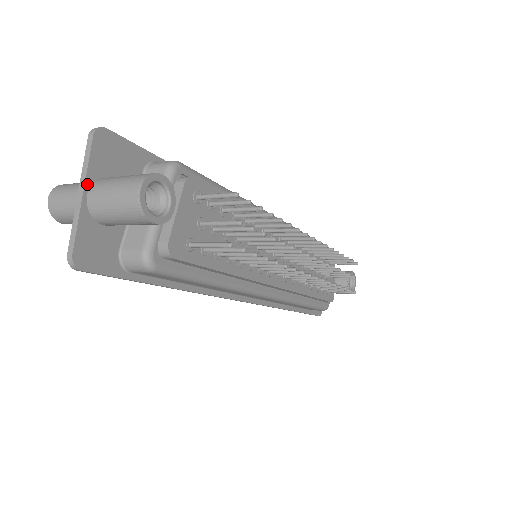
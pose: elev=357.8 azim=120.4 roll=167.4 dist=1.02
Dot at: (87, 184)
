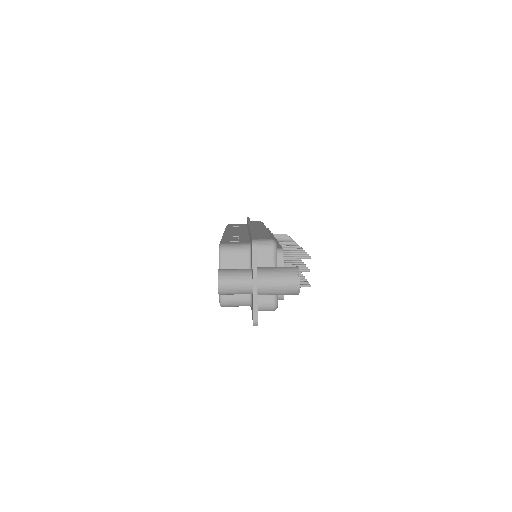
Dot at: (257, 278)
